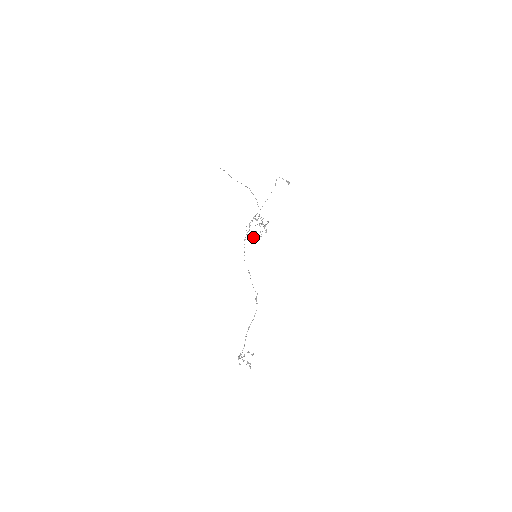
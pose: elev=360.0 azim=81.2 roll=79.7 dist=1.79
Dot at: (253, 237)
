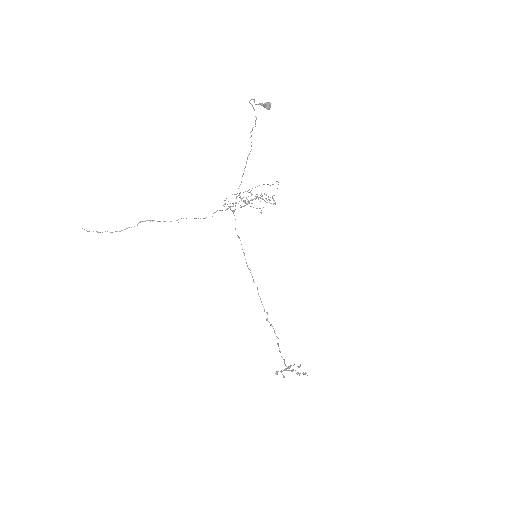
Dot at: occluded
